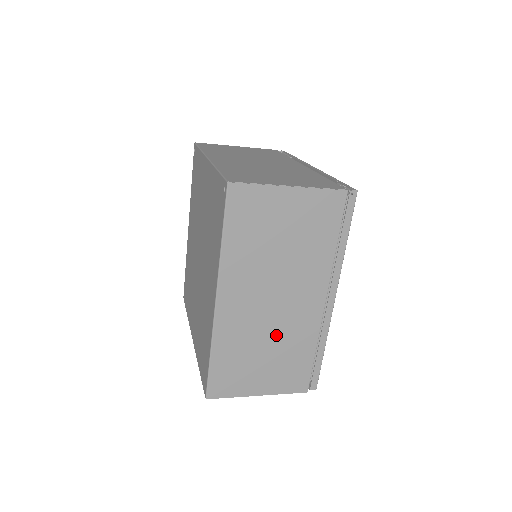
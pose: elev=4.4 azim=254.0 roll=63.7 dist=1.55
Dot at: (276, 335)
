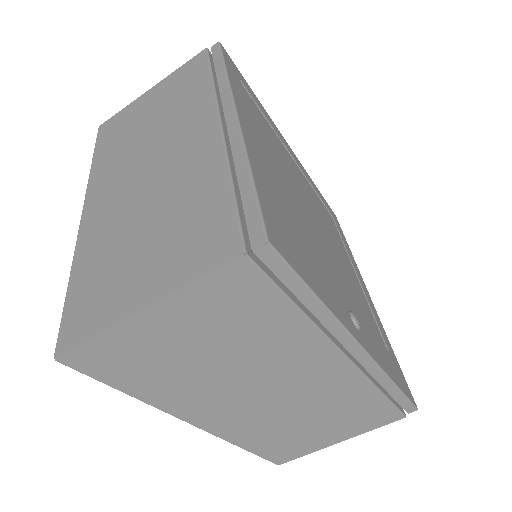
Dot at: (158, 200)
